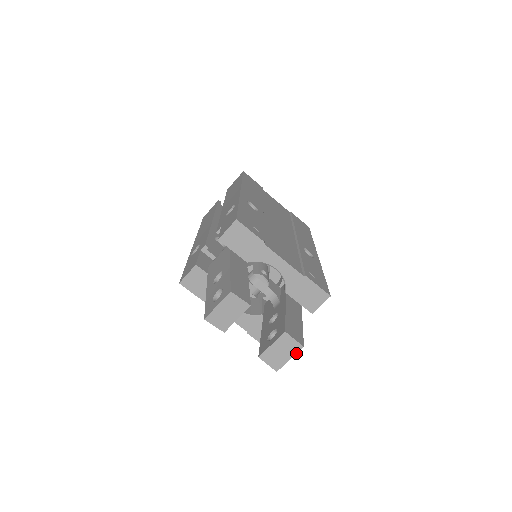
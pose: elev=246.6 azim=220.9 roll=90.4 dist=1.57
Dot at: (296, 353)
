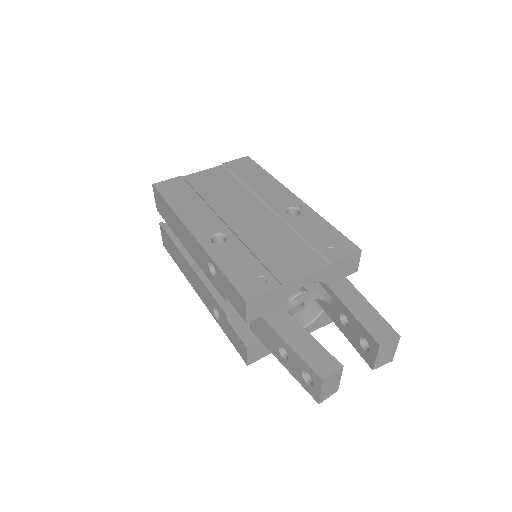
Dot at: occluded
